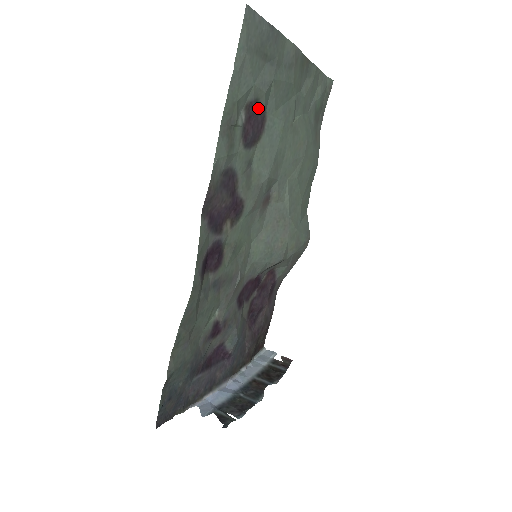
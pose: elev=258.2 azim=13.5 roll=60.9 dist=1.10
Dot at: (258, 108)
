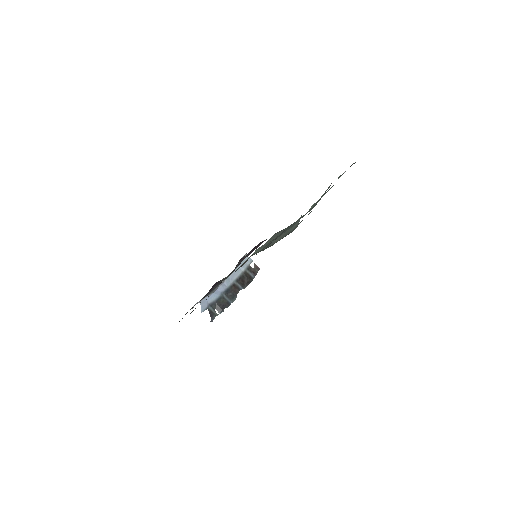
Dot at: occluded
